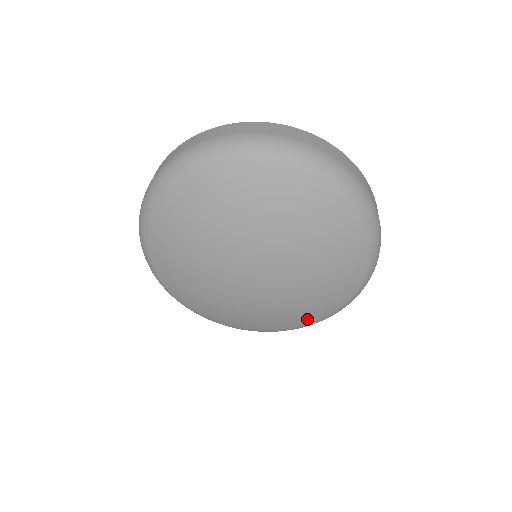
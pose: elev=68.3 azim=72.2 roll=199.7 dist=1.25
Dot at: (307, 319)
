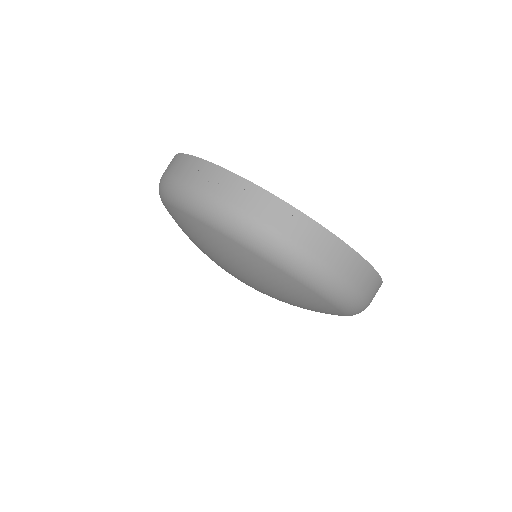
Dot at: occluded
